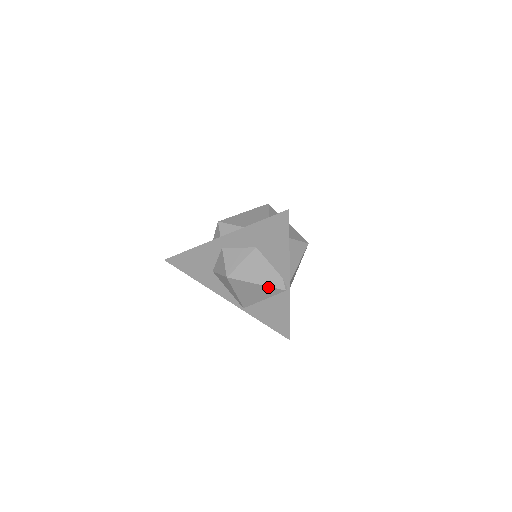
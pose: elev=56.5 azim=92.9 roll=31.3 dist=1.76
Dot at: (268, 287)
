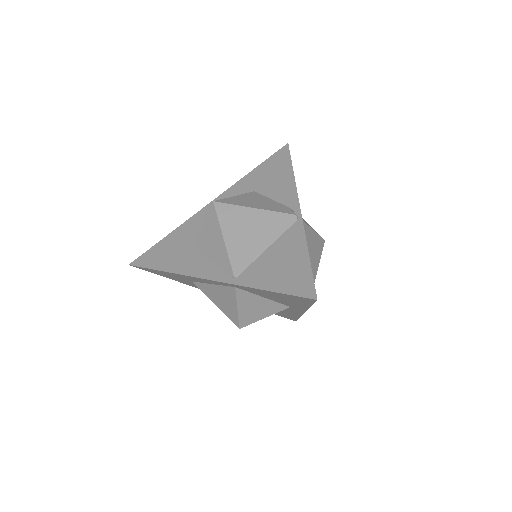
Dot at: (270, 213)
